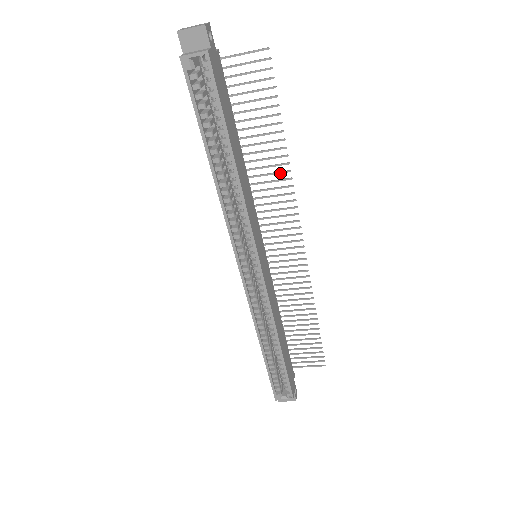
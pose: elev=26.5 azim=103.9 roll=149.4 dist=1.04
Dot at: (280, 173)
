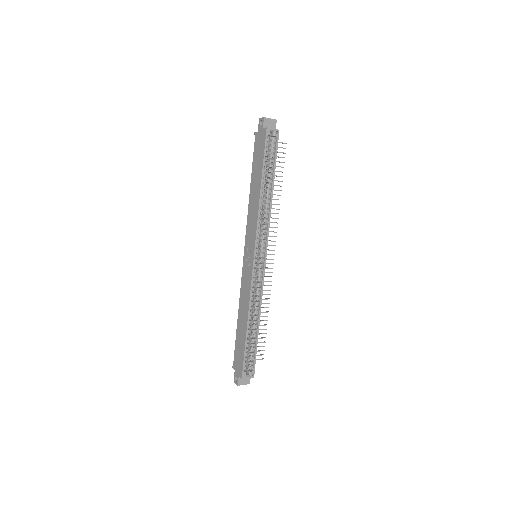
Dot at: occluded
